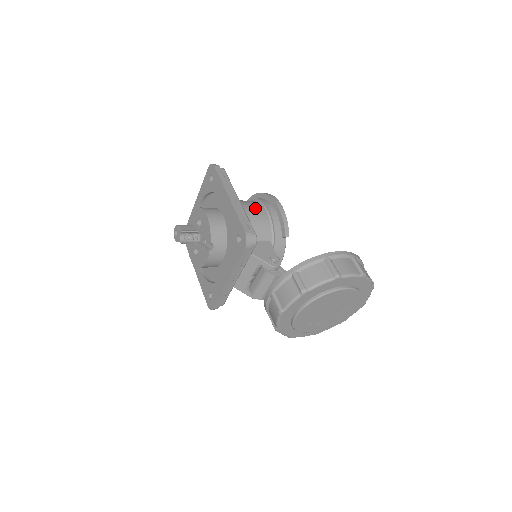
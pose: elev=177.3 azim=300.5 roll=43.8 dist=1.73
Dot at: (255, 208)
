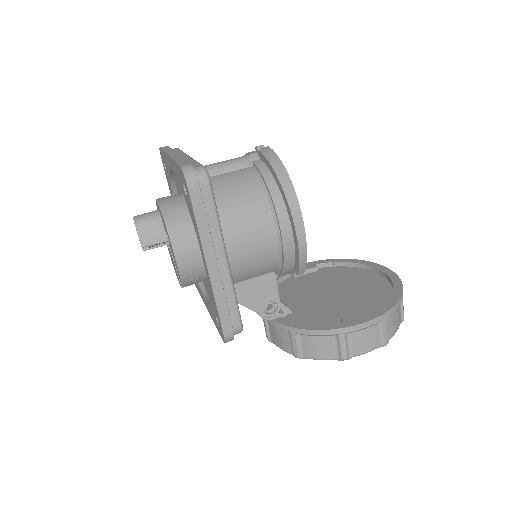
Dot at: (259, 234)
